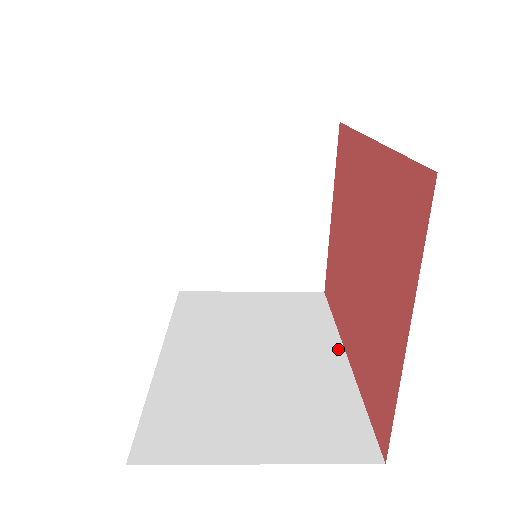
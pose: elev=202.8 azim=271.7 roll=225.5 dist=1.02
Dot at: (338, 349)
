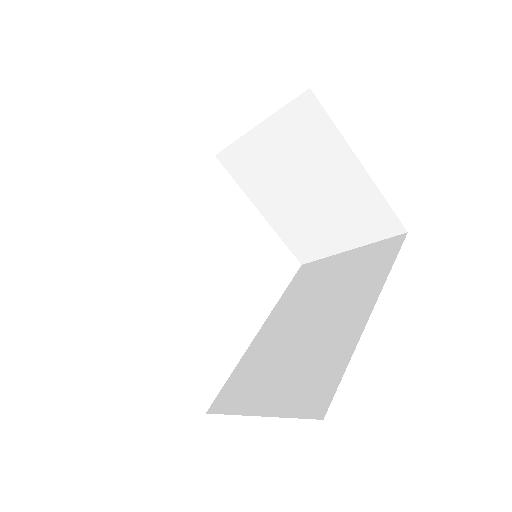
Dot at: (370, 305)
